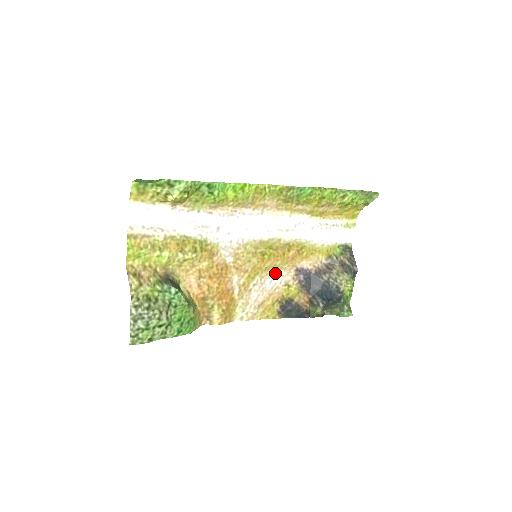
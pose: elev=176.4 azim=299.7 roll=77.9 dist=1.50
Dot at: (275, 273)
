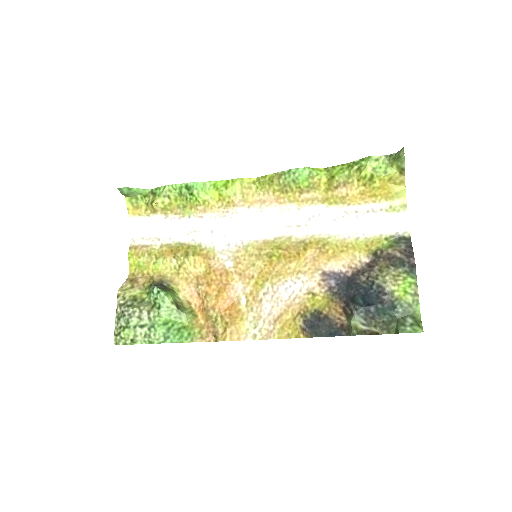
Dot at: (291, 278)
